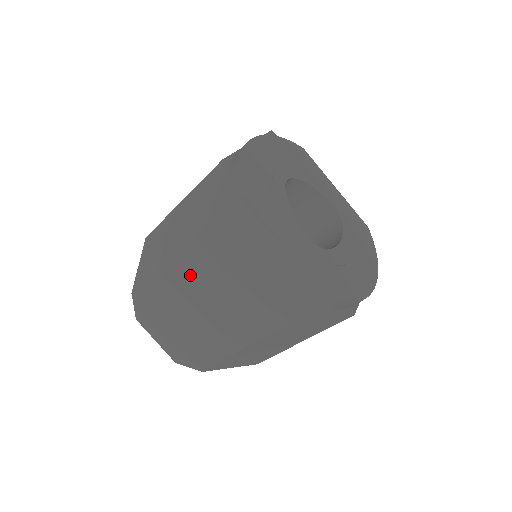
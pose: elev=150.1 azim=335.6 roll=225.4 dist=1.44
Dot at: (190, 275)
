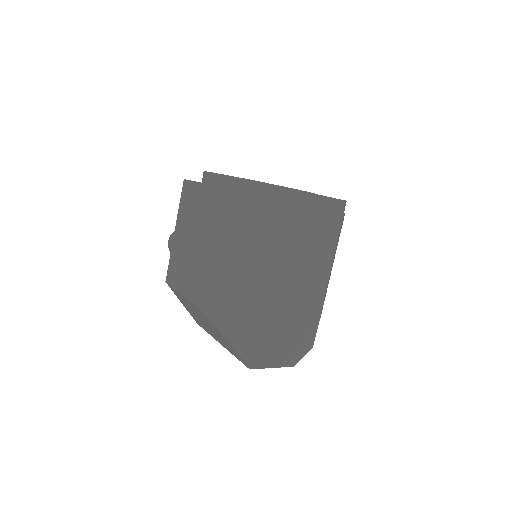
Dot at: (269, 280)
